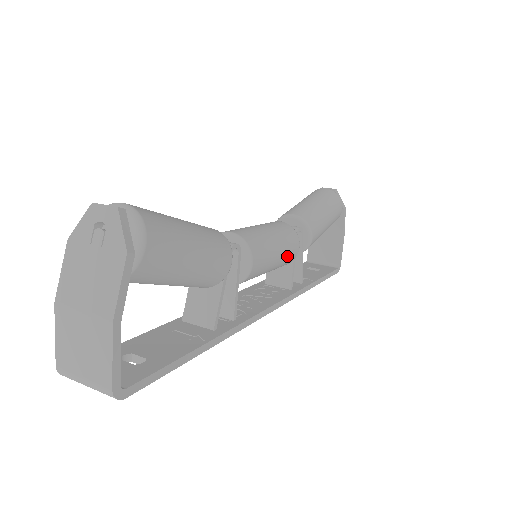
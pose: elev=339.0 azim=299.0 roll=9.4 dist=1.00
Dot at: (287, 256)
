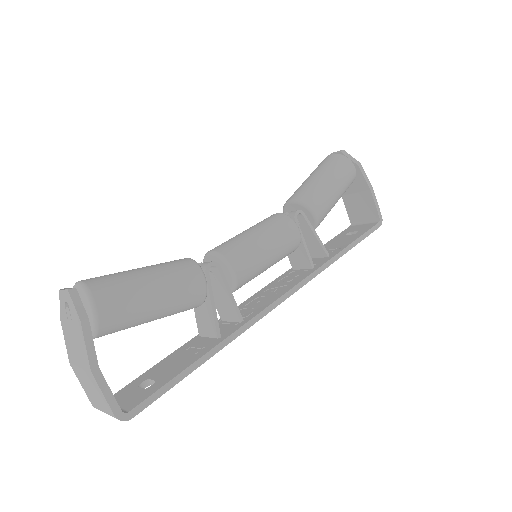
Dot at: (284, 245)
